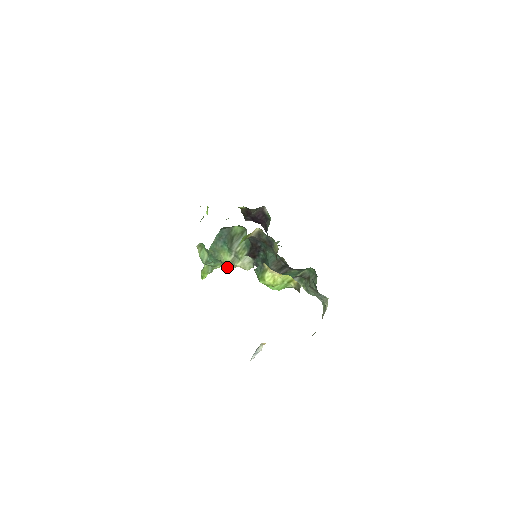
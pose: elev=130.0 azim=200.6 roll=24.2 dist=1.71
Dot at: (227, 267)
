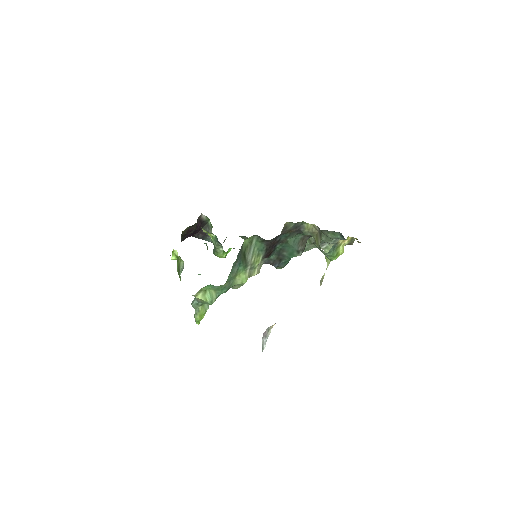
Dot at: occluded
